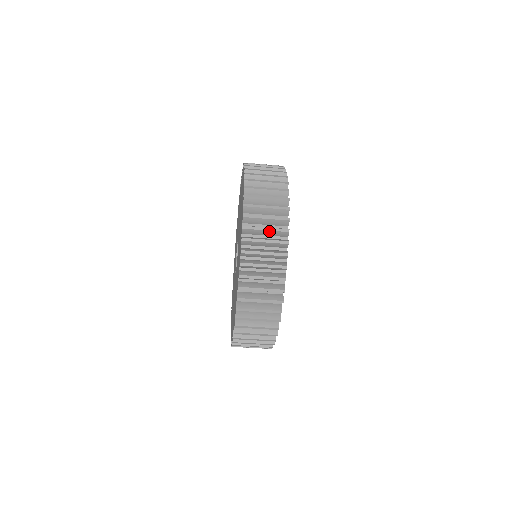
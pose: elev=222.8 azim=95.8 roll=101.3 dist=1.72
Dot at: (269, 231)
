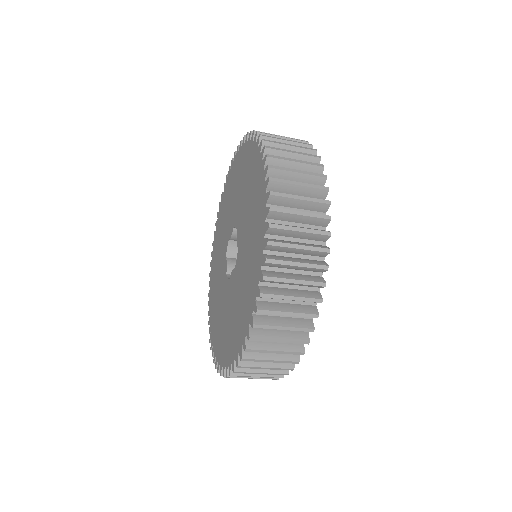
Dot at: (305, 216)
